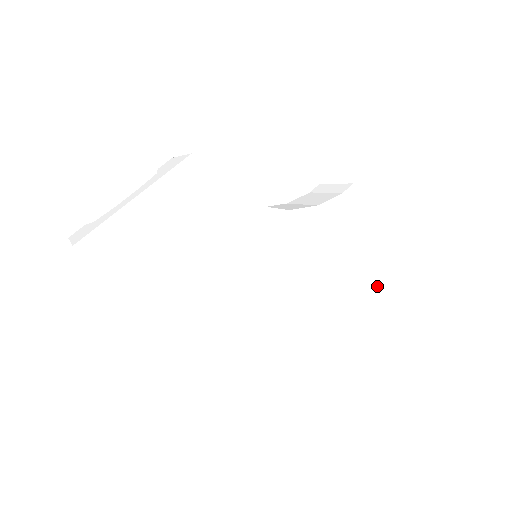
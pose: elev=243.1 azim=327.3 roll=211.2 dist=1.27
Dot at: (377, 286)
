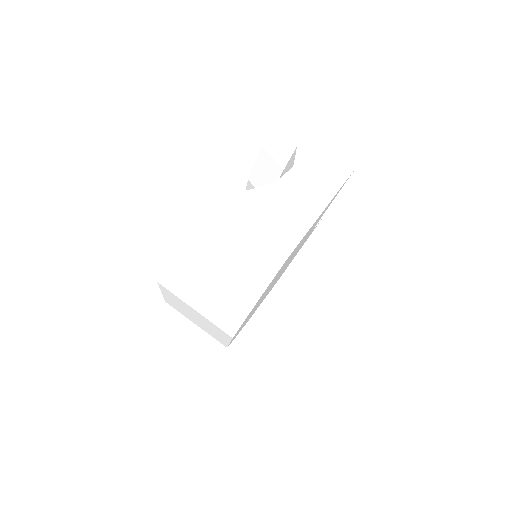
Dot at: occluded
